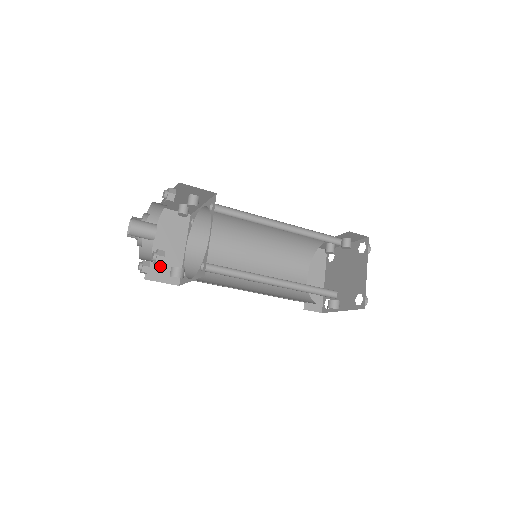
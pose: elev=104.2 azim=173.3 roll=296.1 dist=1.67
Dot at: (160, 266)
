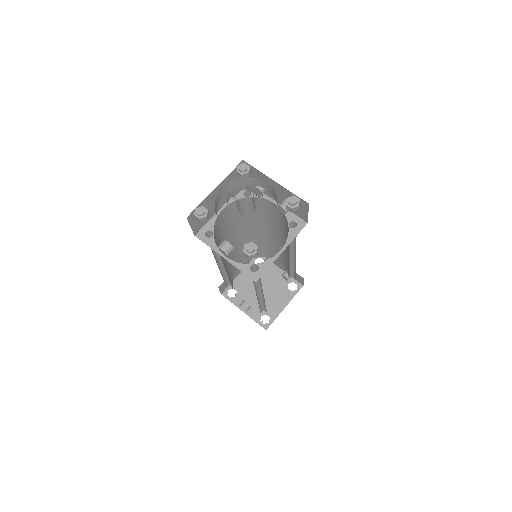
Dot at: occluded
